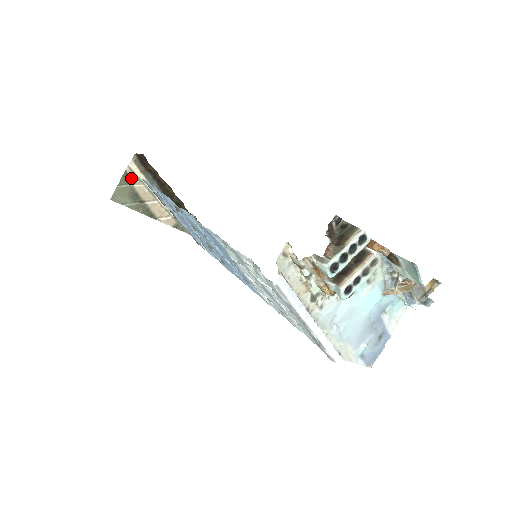
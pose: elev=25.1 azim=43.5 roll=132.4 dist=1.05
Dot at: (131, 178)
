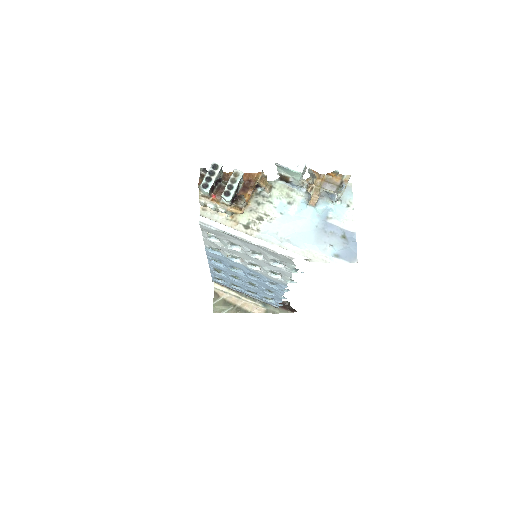
Dot at: (220, 294)
